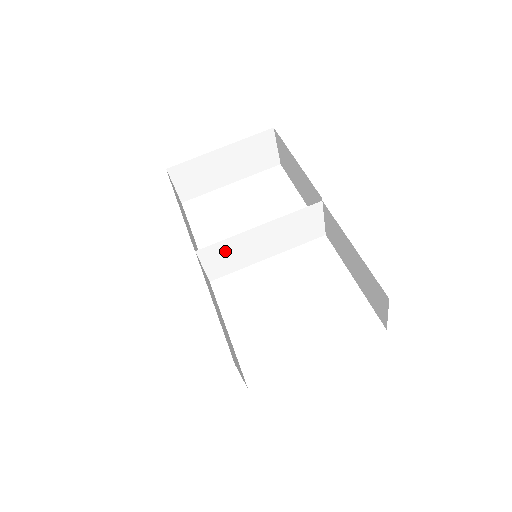
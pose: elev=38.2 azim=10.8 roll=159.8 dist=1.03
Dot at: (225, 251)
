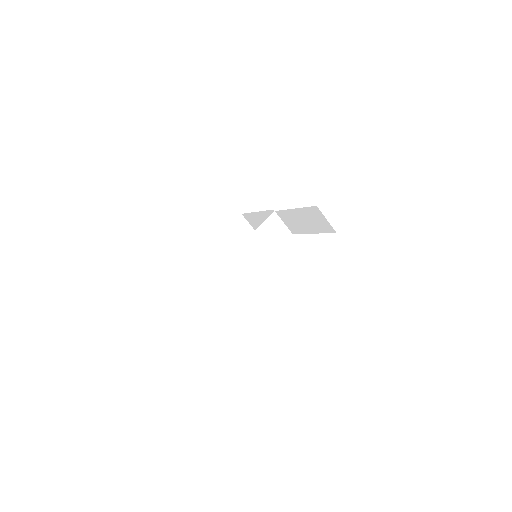
Dot at: (238, 262)
